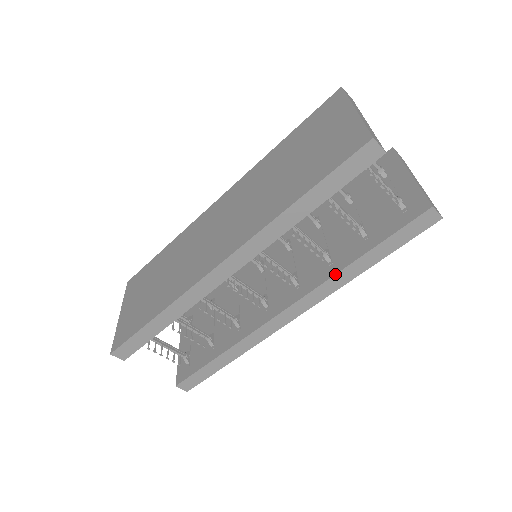
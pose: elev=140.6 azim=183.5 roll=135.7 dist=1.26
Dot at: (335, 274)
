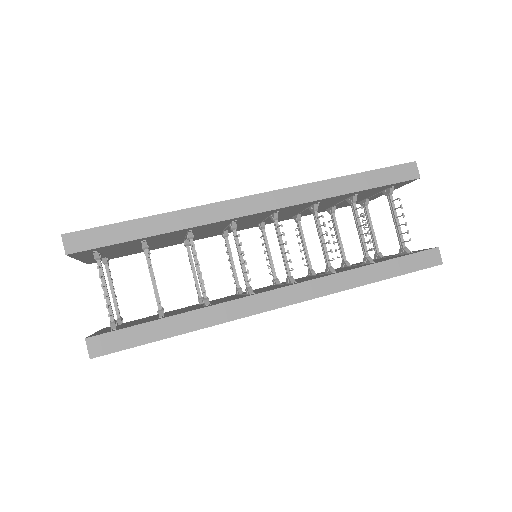
Dot at: (343, 271)
